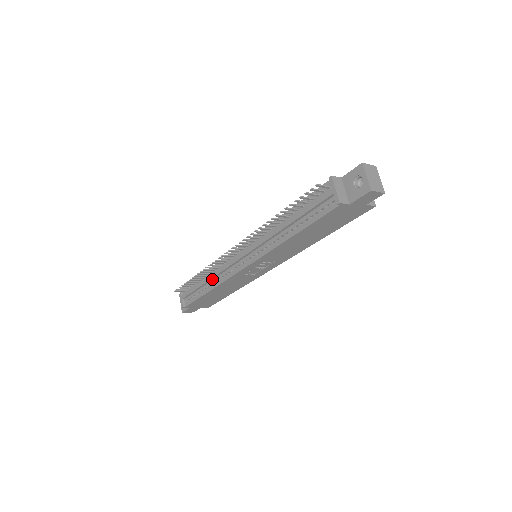
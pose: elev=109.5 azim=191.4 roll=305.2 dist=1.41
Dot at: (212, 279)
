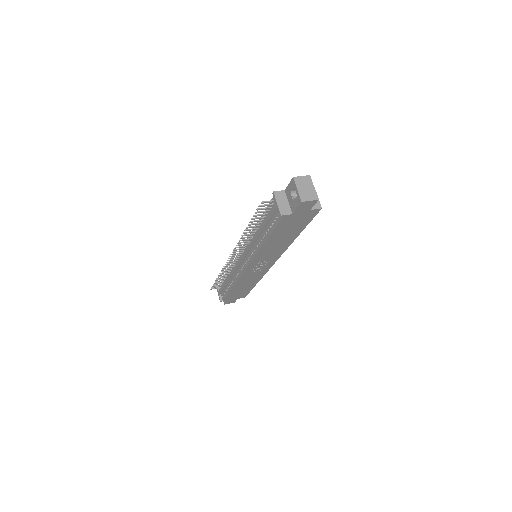
Dot at: (231, 278)
